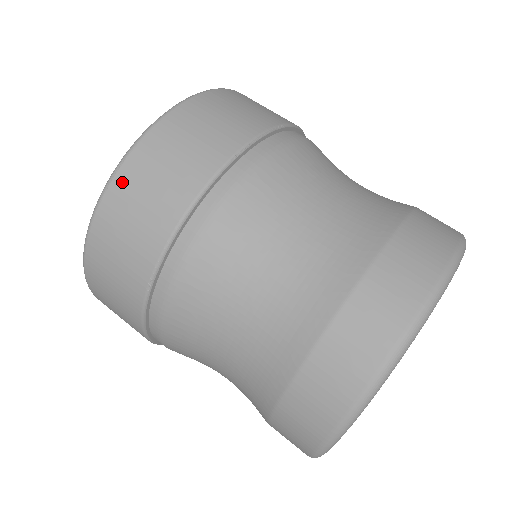
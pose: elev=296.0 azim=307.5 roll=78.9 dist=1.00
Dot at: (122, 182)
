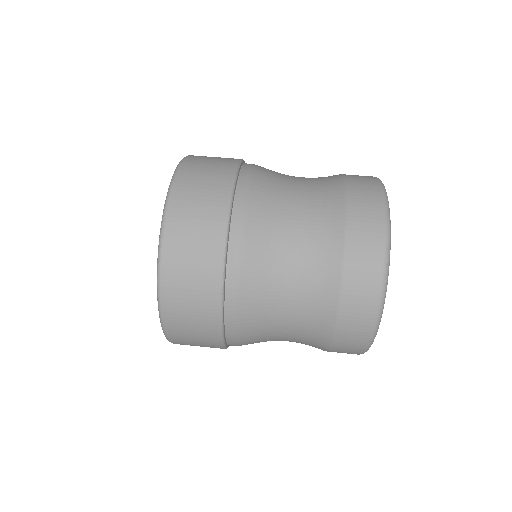
Dot at: (171, 237)
